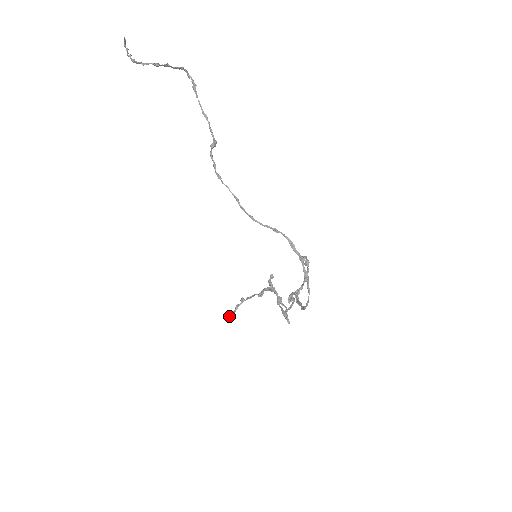
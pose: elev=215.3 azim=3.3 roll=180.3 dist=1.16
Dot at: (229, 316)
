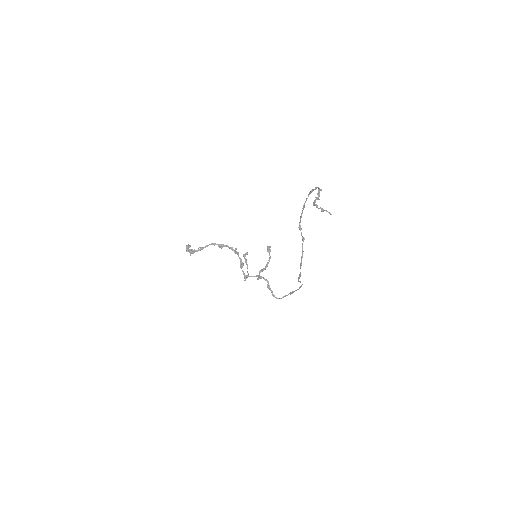
Dot at: (192, 253)
